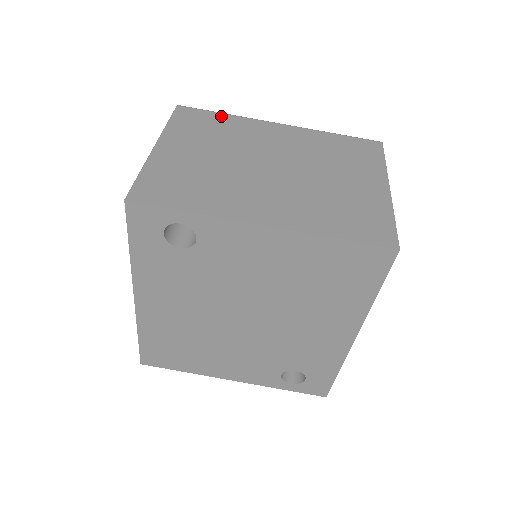
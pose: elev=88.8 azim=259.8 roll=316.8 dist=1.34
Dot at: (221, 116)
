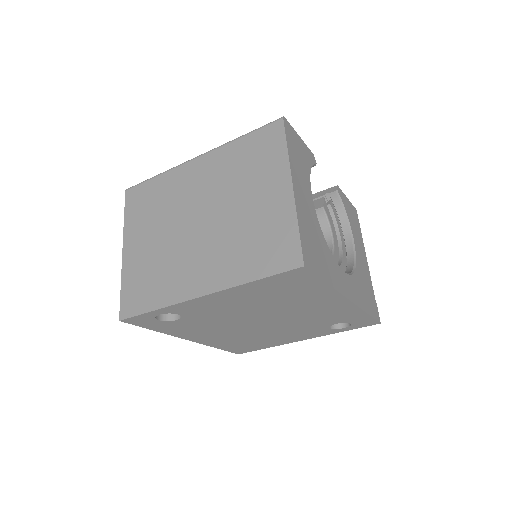
Dot at: (155, 182)
